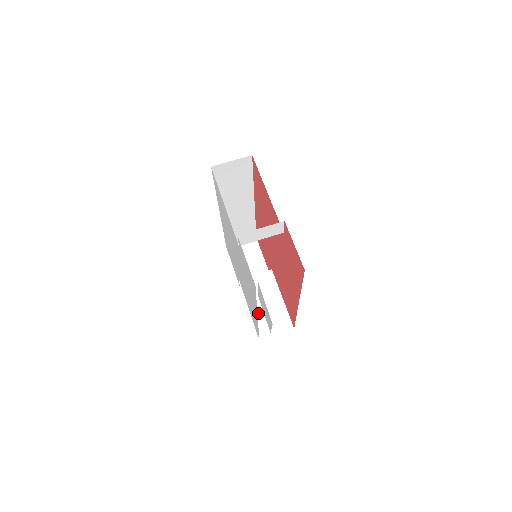
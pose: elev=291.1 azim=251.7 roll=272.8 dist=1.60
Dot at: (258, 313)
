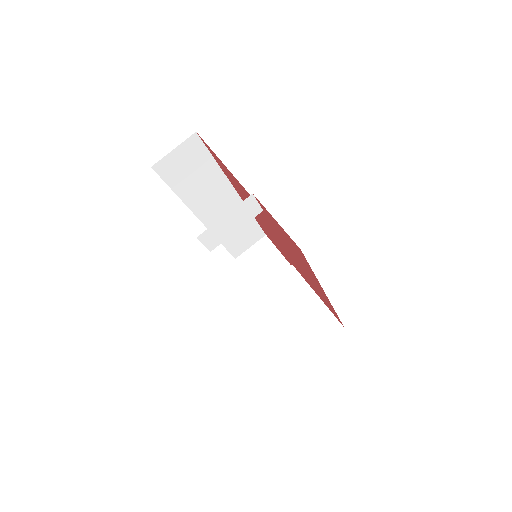
Dot at: (293, 325)
